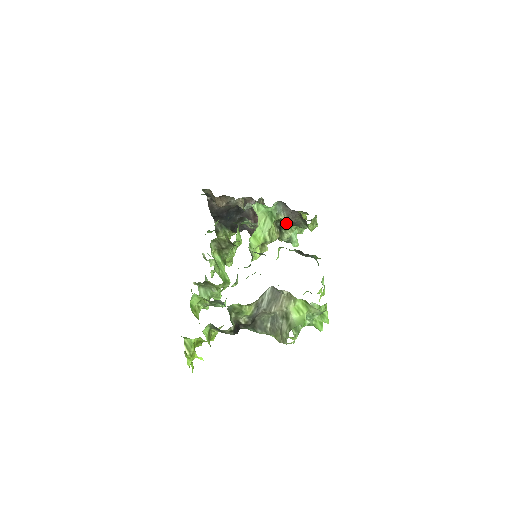
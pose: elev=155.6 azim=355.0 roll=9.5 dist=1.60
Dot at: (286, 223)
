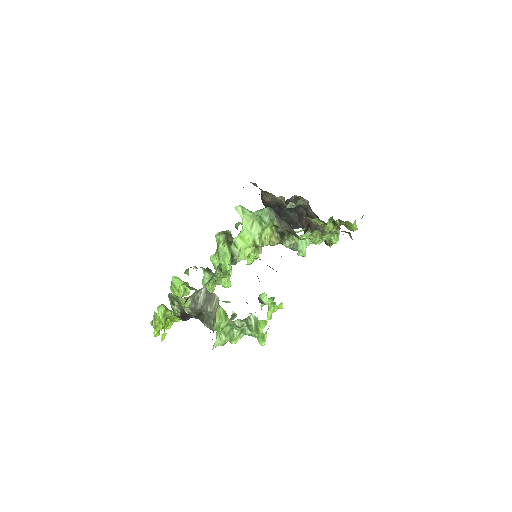
Dot at: occluded
